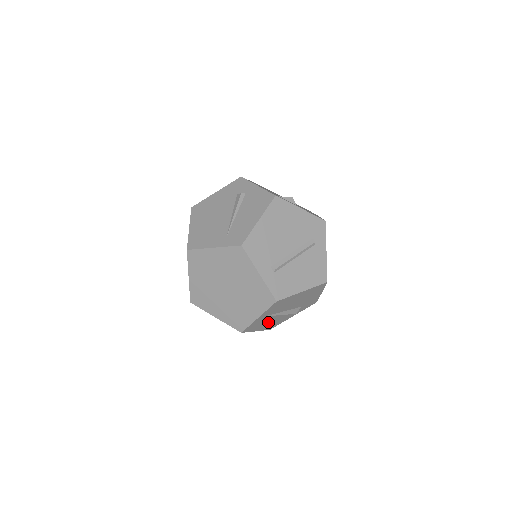
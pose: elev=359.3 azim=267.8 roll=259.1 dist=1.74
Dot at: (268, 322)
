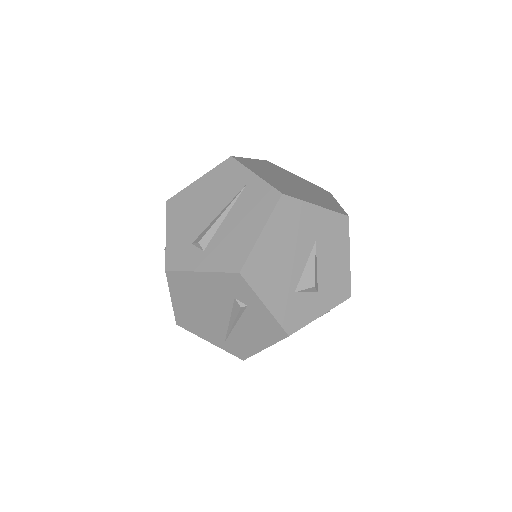
Dot at: occluded
